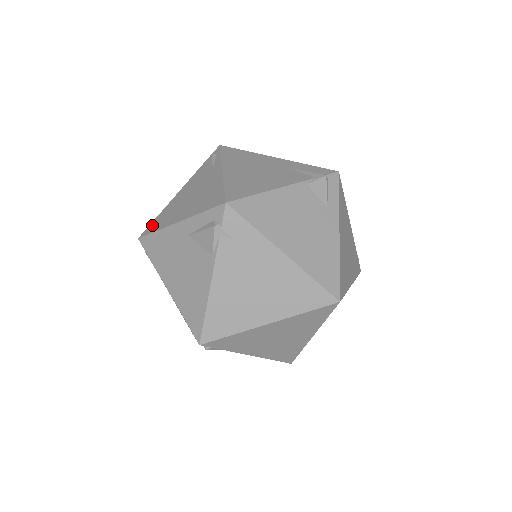
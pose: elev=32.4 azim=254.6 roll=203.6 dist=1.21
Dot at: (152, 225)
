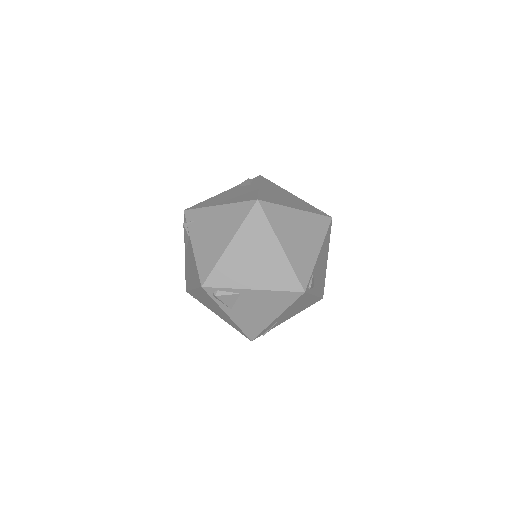
Dot at: occluded
